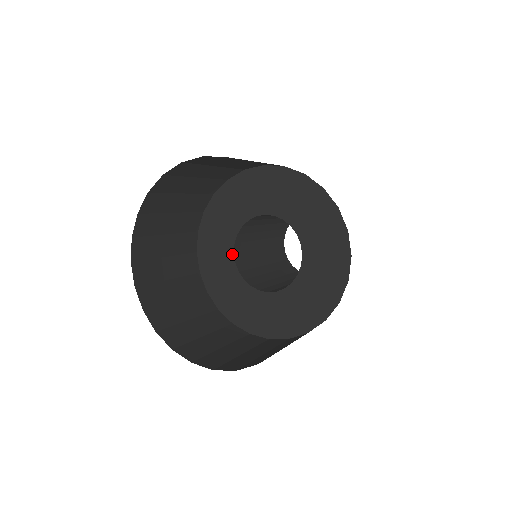
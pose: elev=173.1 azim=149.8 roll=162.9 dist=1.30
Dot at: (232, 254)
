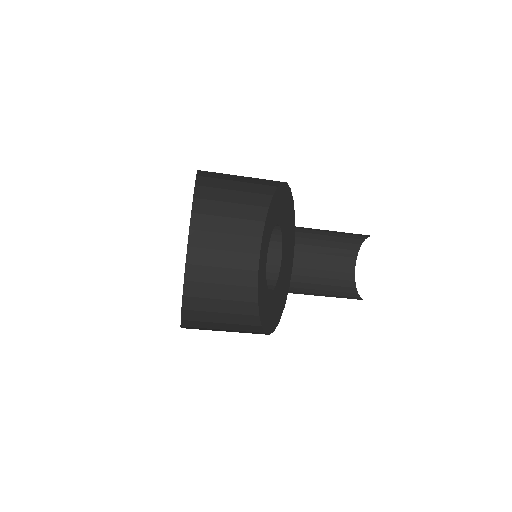
Dot at: (266, 274)
